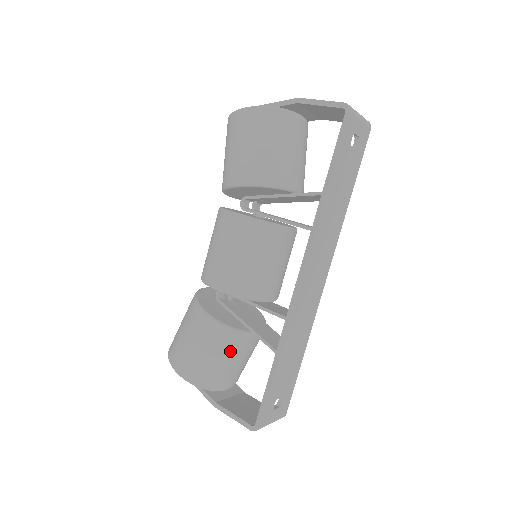
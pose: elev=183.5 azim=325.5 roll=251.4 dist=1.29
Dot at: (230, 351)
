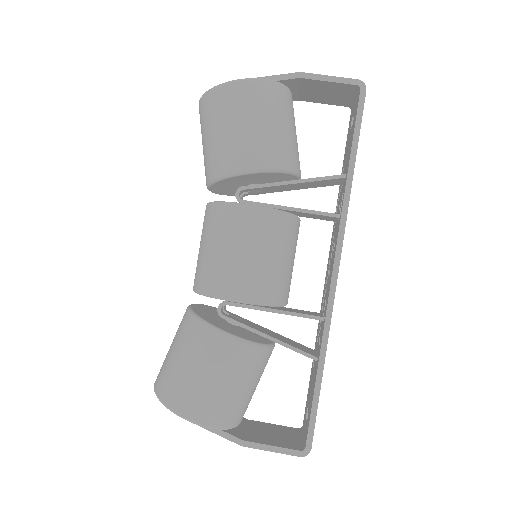
Dot at: (255, 373)
